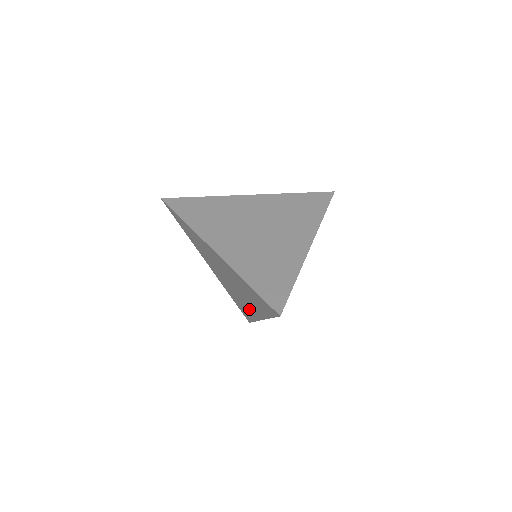
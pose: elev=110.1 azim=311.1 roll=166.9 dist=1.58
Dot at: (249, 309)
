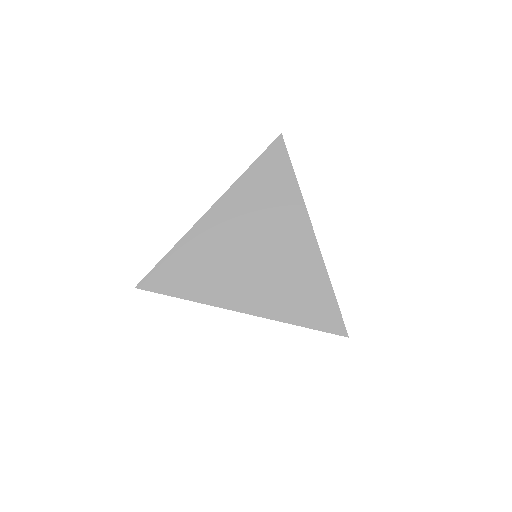
Dot at: occluded
